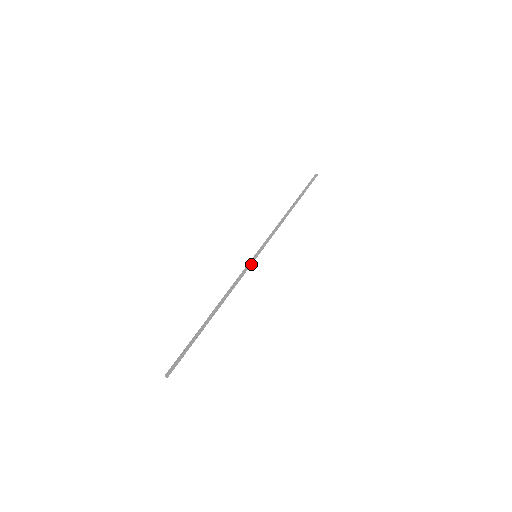
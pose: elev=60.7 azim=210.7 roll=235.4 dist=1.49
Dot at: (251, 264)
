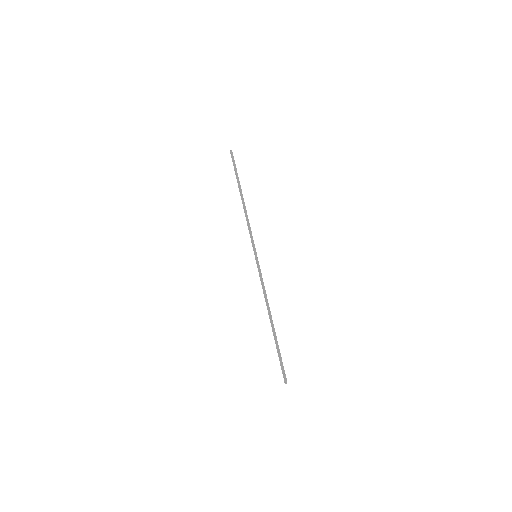
Dot at: (259, 265)
